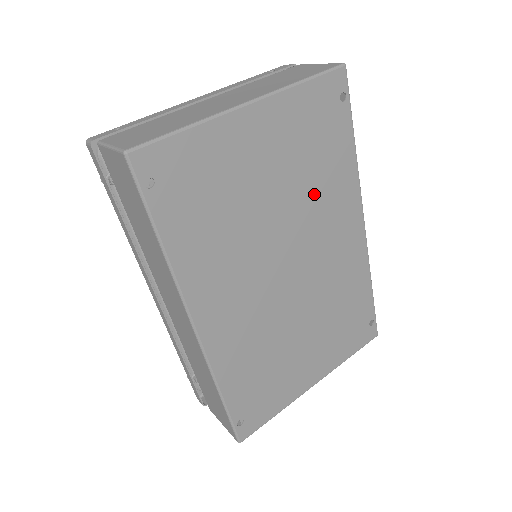
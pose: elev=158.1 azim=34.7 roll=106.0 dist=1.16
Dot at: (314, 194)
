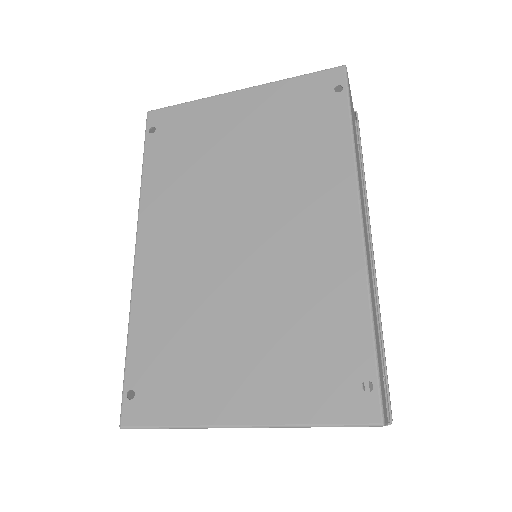
Dot at: (288, 167)
